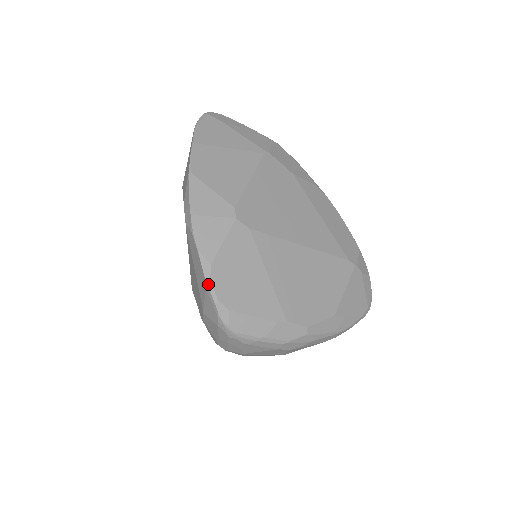
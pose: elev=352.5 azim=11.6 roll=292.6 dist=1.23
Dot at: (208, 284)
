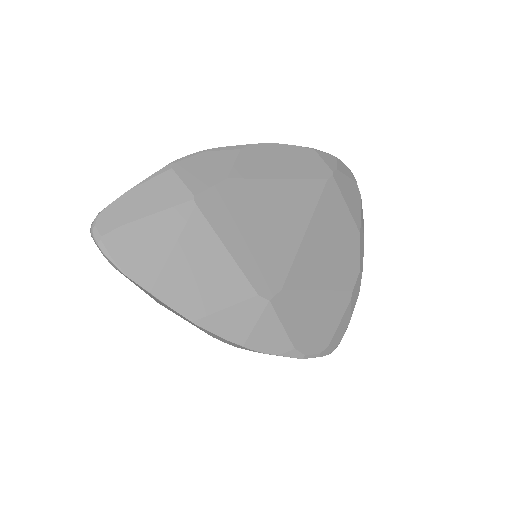
Dot at: (306, 358)
